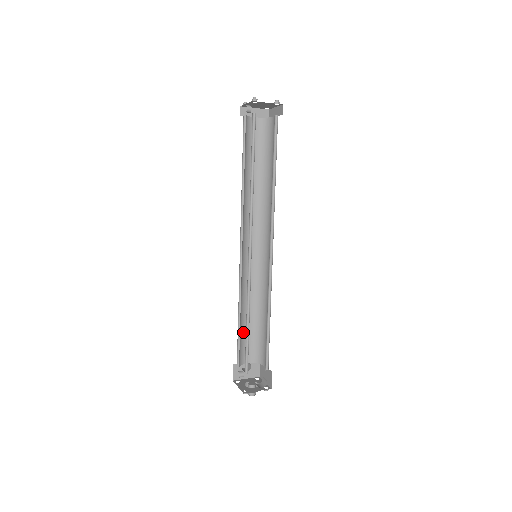
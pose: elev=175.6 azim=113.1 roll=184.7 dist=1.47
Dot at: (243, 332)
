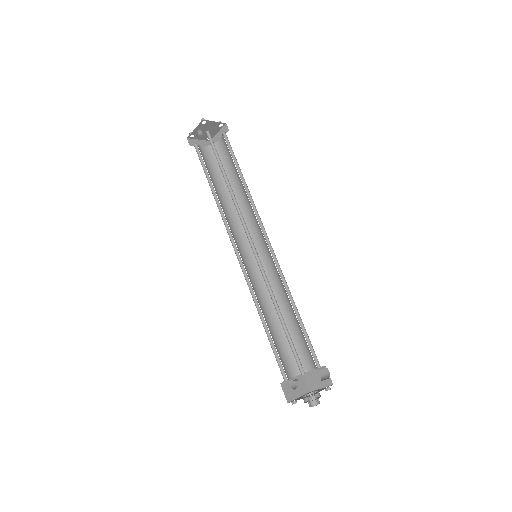
Dot at: (274, 342)
